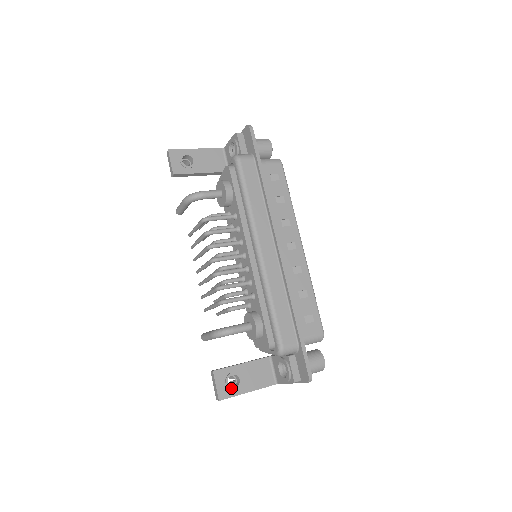
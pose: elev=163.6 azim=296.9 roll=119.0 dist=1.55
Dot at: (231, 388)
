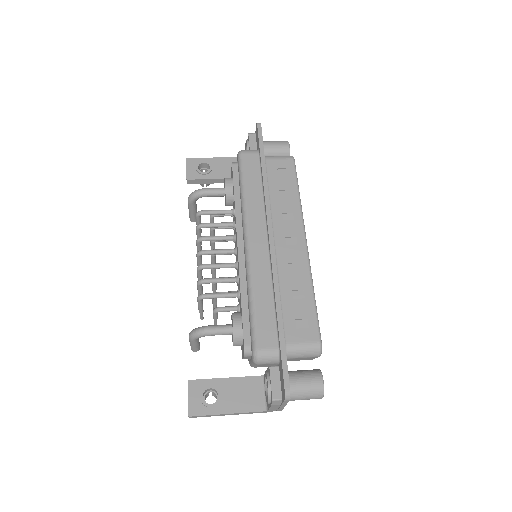
Dot at: (205, 404)
